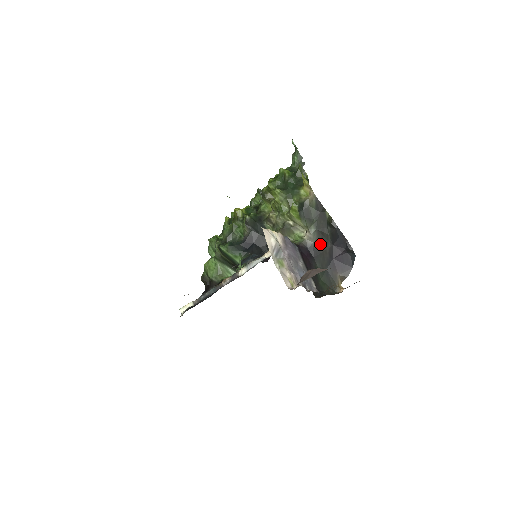
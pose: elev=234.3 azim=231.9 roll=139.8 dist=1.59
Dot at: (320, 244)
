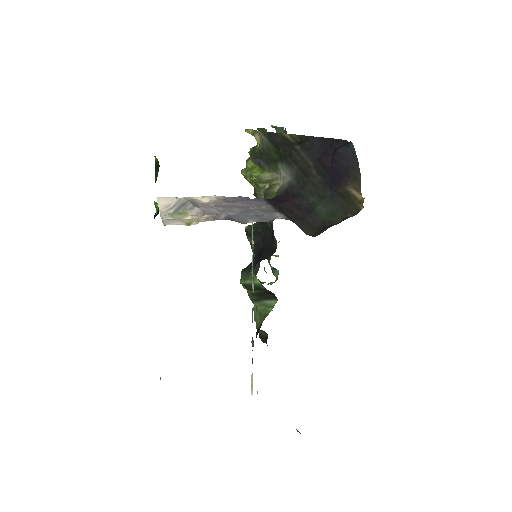
Dot at: (299, 174)
